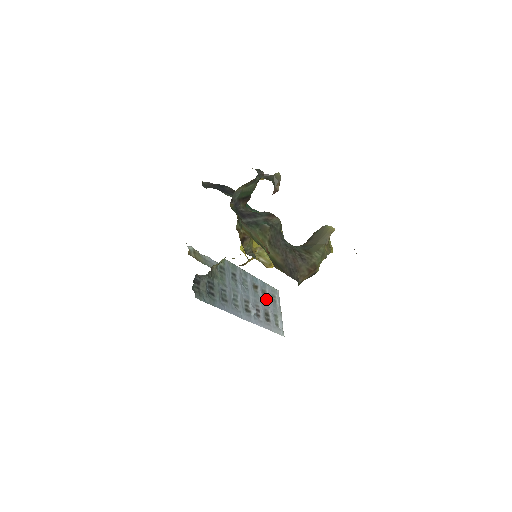
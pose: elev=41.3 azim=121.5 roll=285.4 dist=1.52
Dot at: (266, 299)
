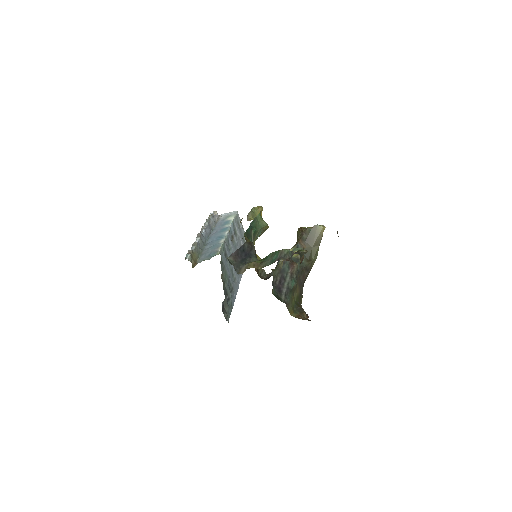
Dot at: (238, 236)
